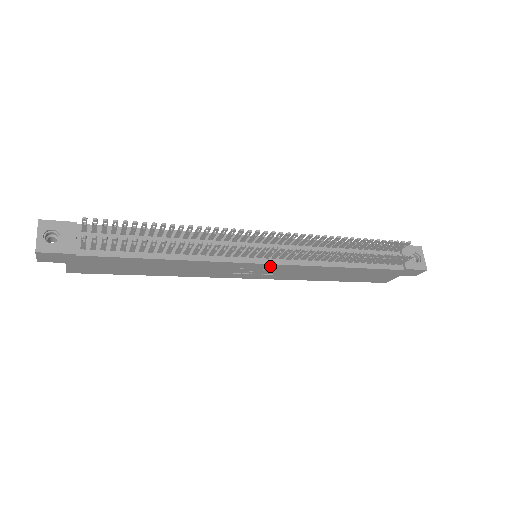
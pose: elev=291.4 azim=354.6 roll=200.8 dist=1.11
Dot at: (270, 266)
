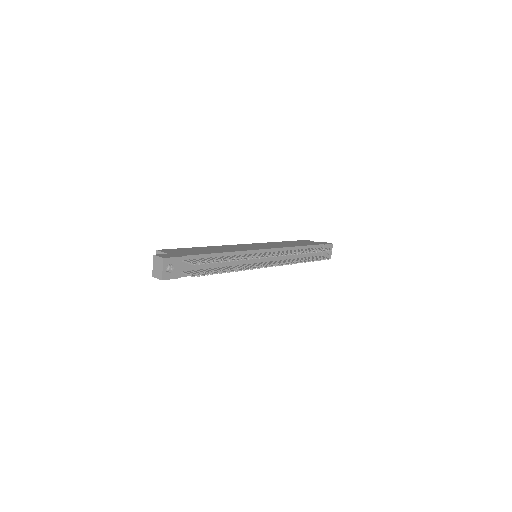
Dot at: occluded
